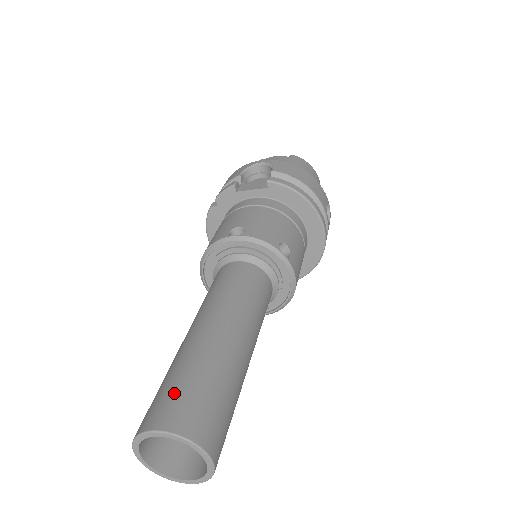
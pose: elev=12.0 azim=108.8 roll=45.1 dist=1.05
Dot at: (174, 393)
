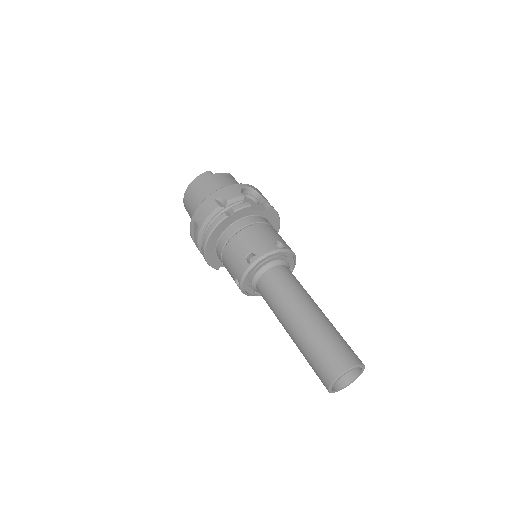
Dot at: (344, 347)
